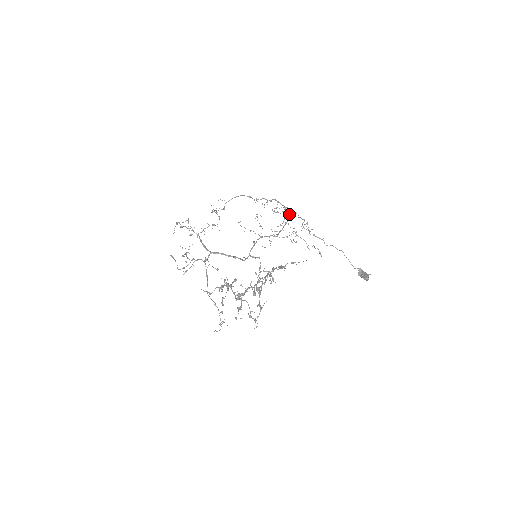
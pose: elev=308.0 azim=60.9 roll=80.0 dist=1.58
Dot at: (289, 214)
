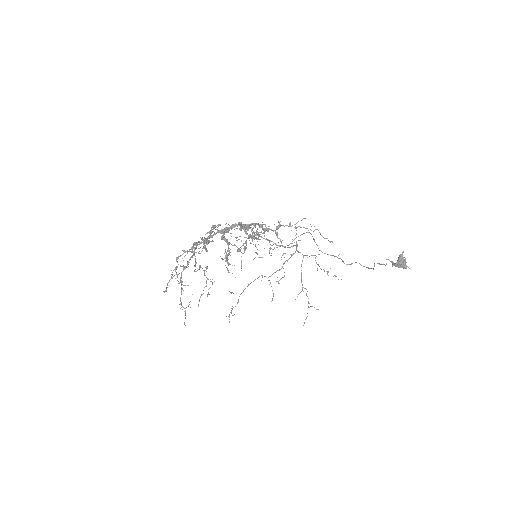
Dot at: (295, 245)
